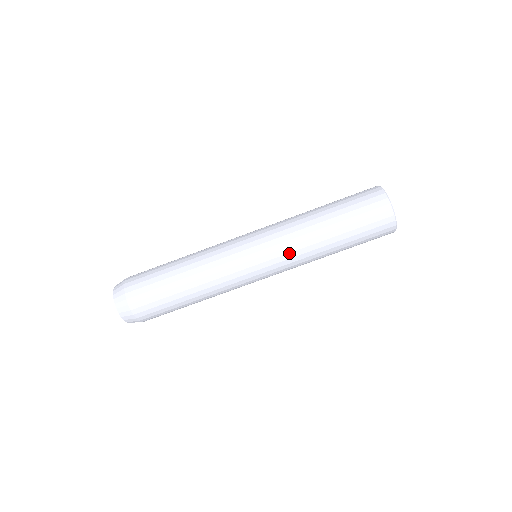
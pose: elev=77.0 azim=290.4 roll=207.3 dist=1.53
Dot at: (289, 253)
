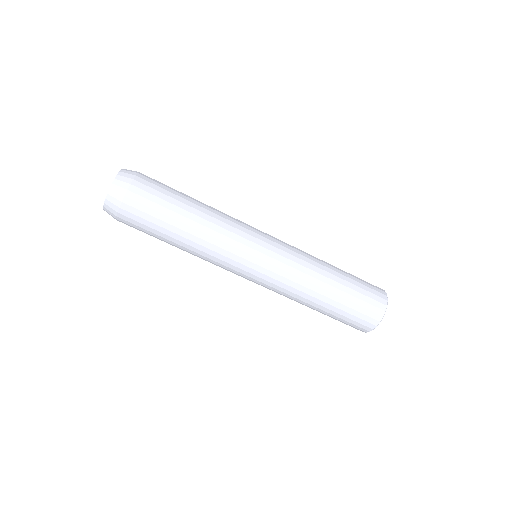
Dot at: (295, 262)
